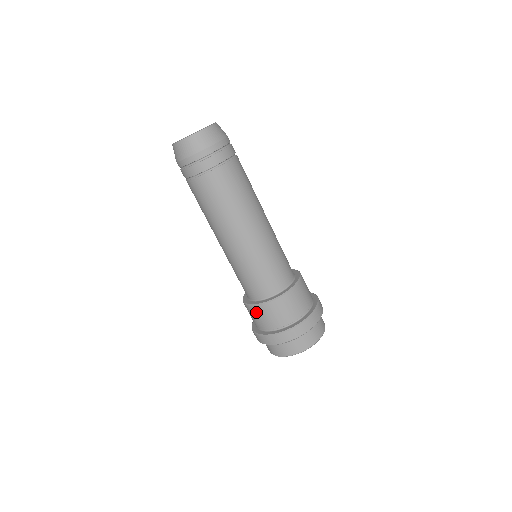
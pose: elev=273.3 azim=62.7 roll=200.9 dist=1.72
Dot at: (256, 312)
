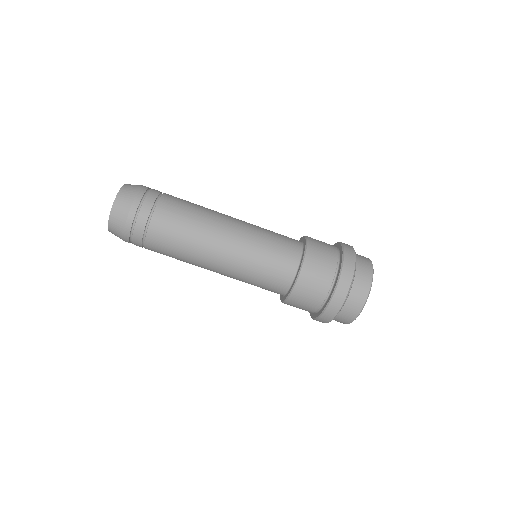
Dot at: occluded
